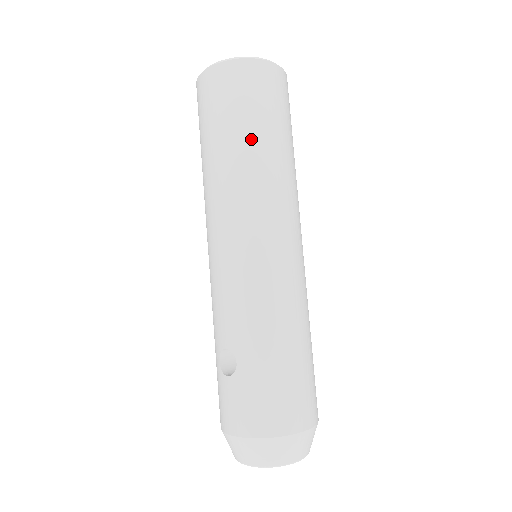
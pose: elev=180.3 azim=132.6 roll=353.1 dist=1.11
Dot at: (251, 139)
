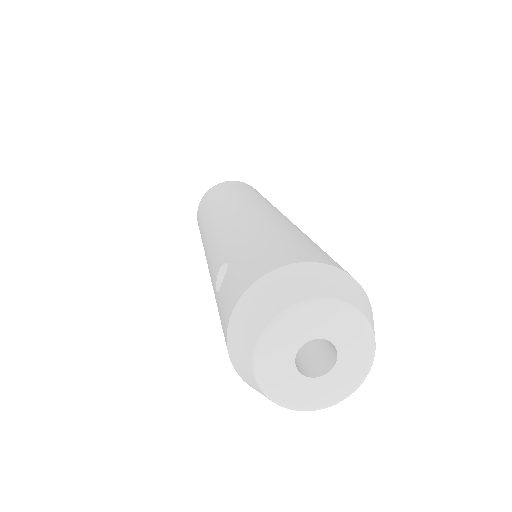
Dot at: (228, 192)
